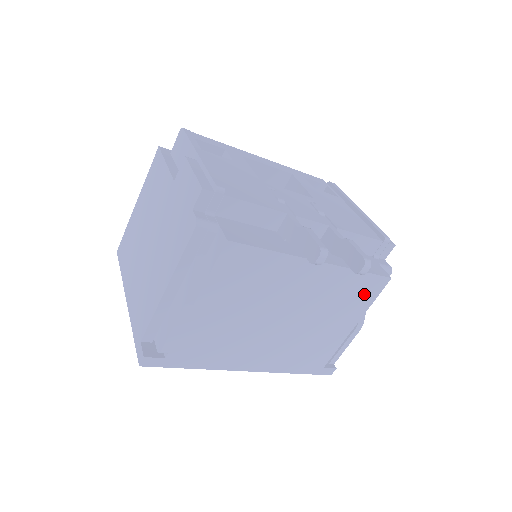
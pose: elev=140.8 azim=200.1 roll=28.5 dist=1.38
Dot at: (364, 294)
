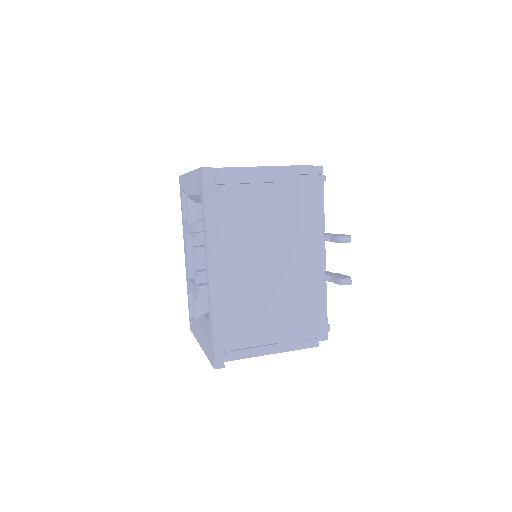
Dot at: (307, 323)
